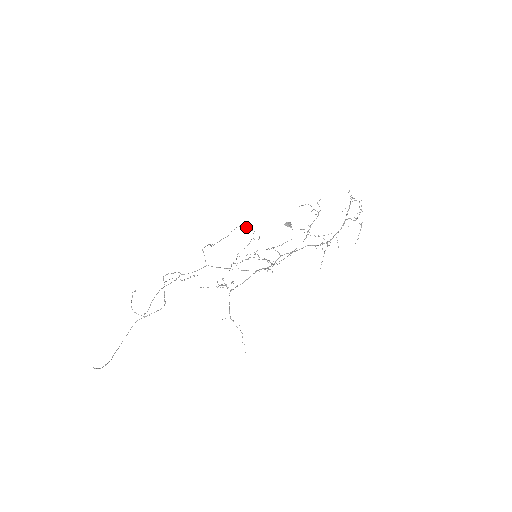
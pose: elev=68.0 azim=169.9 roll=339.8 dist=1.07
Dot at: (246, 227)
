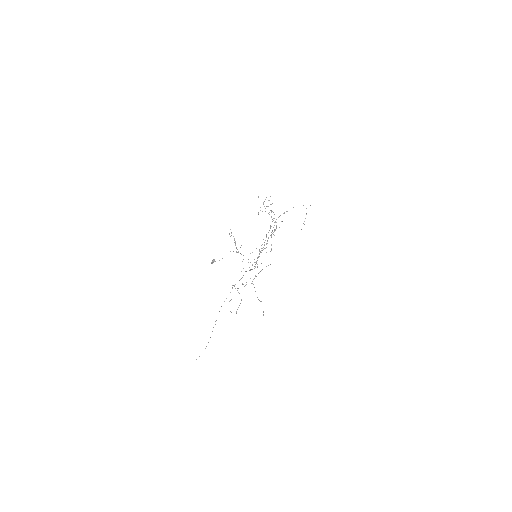
Dot at: occluded
